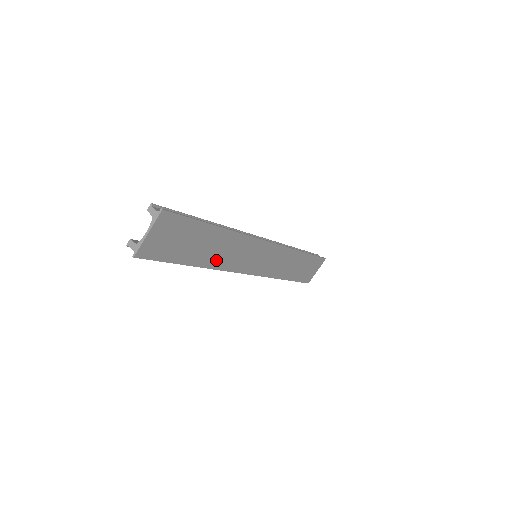
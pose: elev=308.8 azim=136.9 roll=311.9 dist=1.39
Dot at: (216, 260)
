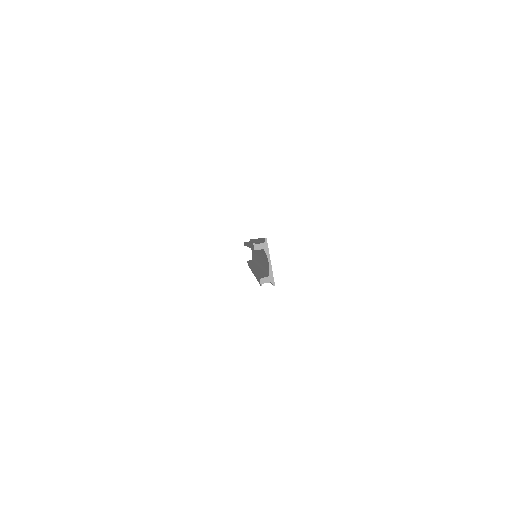
Dot at: occluded
